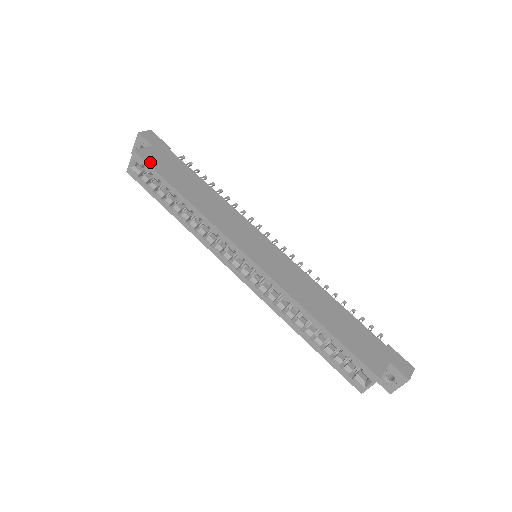
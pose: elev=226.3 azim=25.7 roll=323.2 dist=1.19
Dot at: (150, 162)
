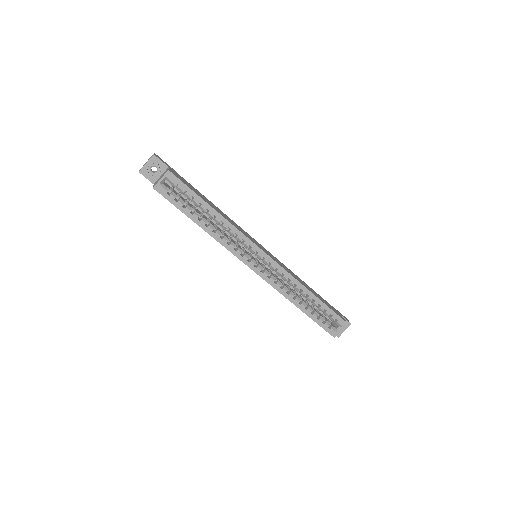
Dot at: (182, 181)
